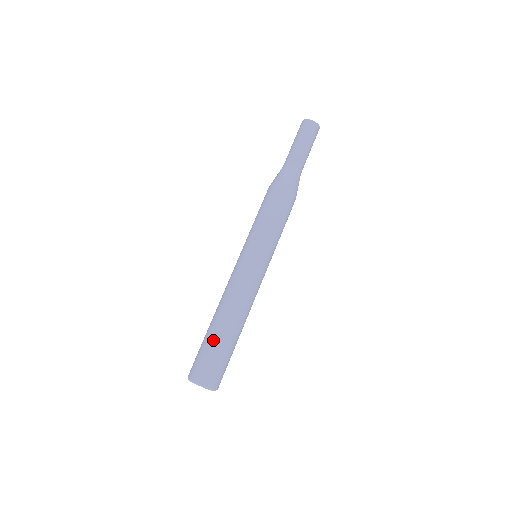
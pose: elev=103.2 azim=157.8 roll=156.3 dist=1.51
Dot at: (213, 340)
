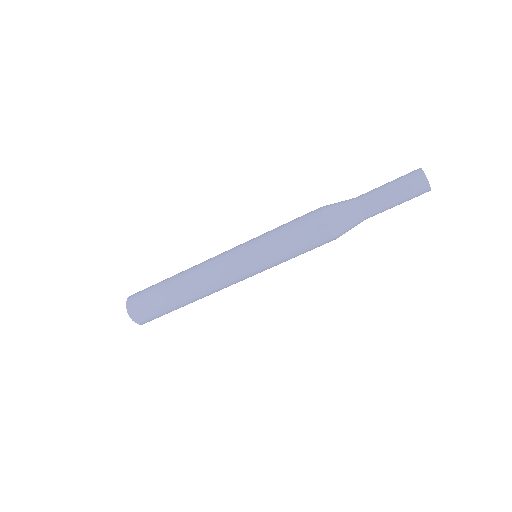
Dot at: (165, 300)
